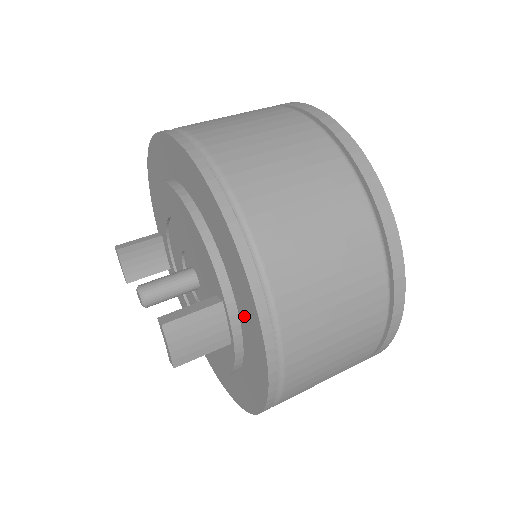
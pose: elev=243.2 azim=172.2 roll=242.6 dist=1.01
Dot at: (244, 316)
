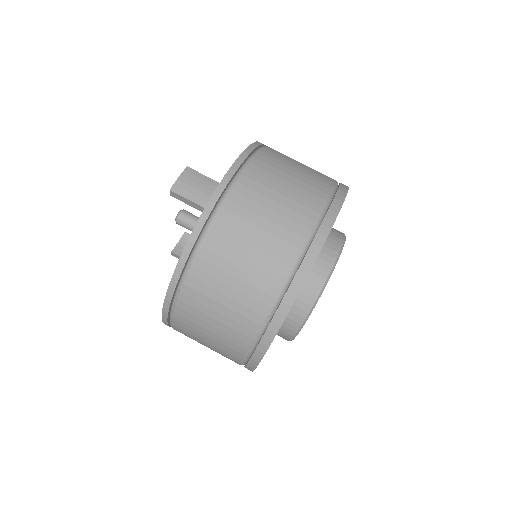
Dot at: occluded
